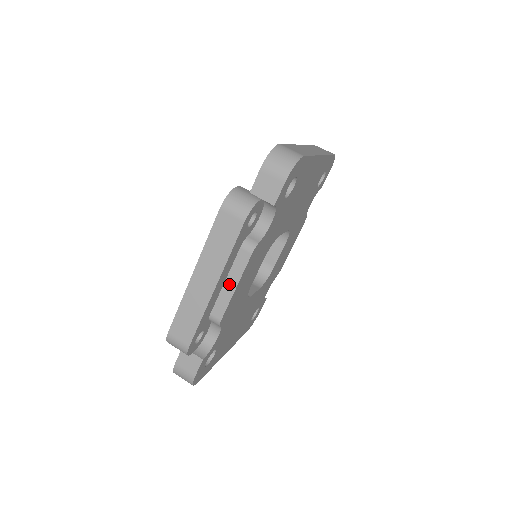
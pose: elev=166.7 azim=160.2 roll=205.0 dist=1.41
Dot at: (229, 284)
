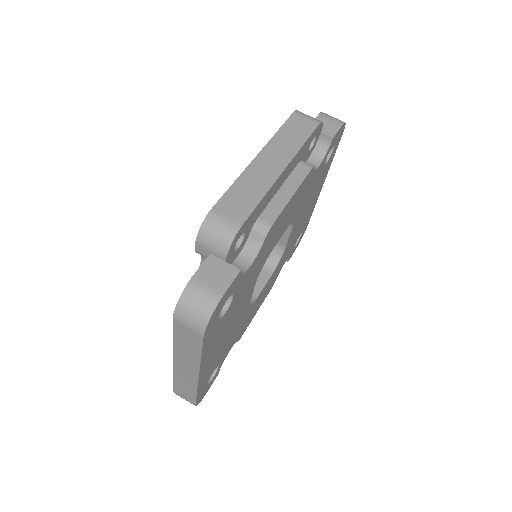
Dot at: (285, 191)
